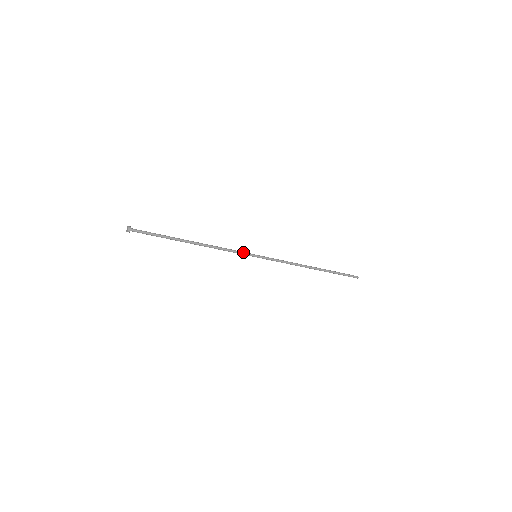
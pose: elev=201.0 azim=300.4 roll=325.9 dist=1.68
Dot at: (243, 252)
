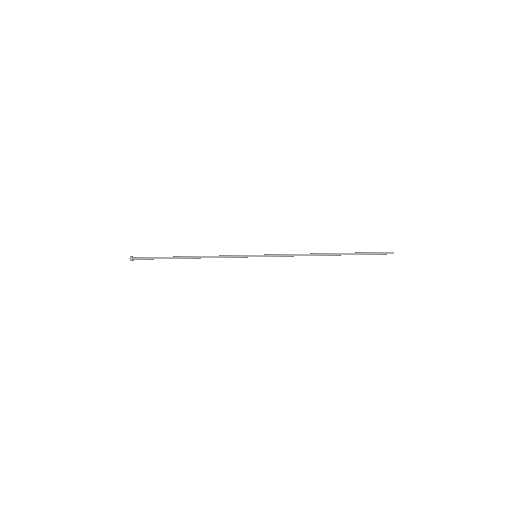
Dot at: (240, 256)
